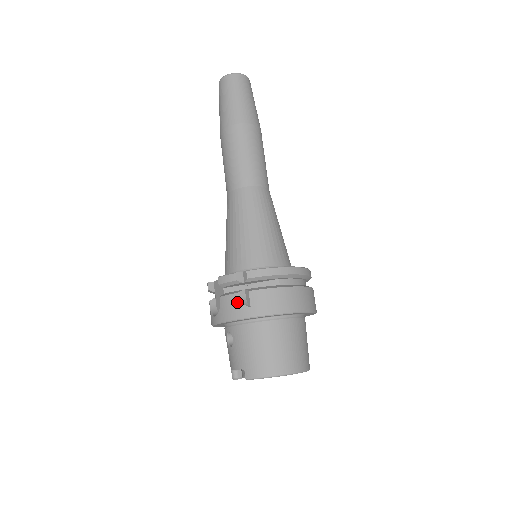
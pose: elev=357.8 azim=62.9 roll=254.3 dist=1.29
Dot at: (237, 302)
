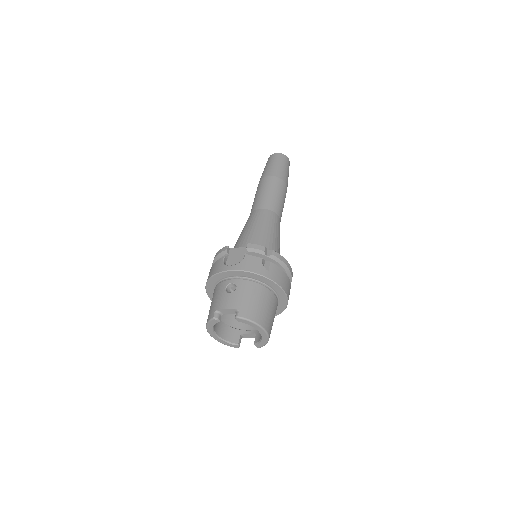
Dot at: (260, 263)
